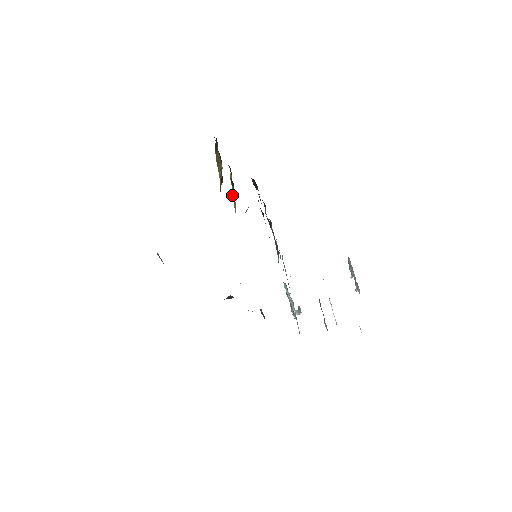
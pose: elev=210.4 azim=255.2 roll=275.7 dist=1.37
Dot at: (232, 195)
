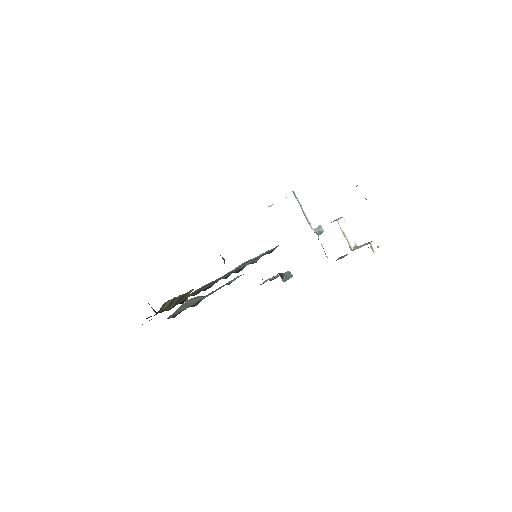
Dot at: occluded
